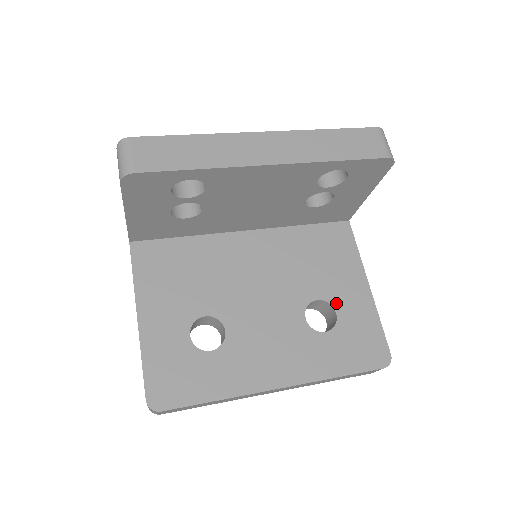
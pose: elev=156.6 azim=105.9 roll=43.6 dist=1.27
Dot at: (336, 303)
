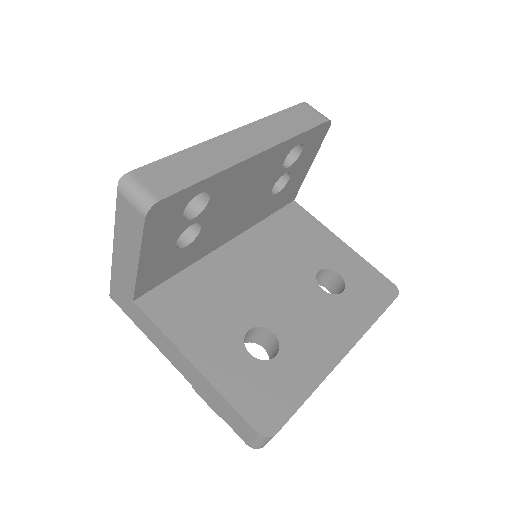
Dot at: (333, 266)
